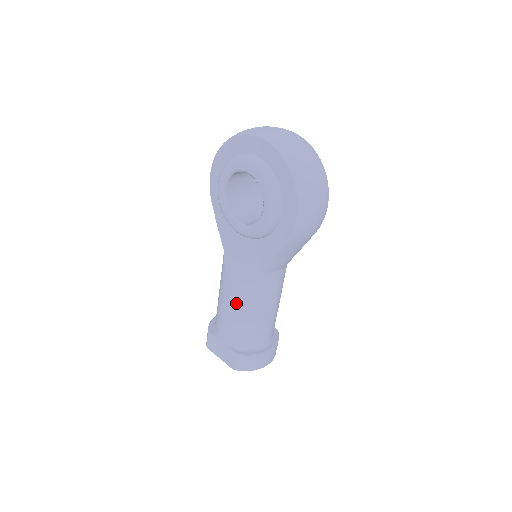
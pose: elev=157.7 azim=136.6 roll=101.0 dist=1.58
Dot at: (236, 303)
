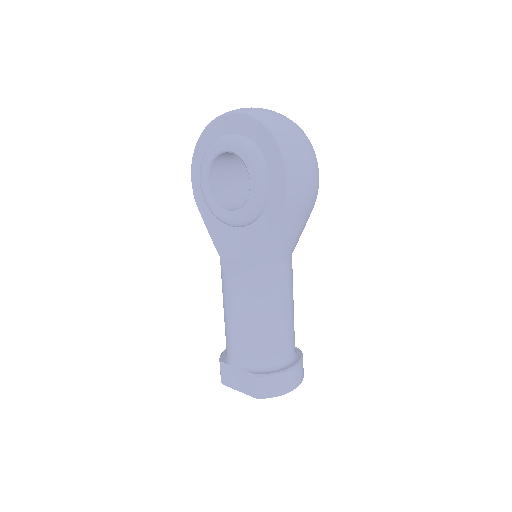
Dot at: (243, 309)
